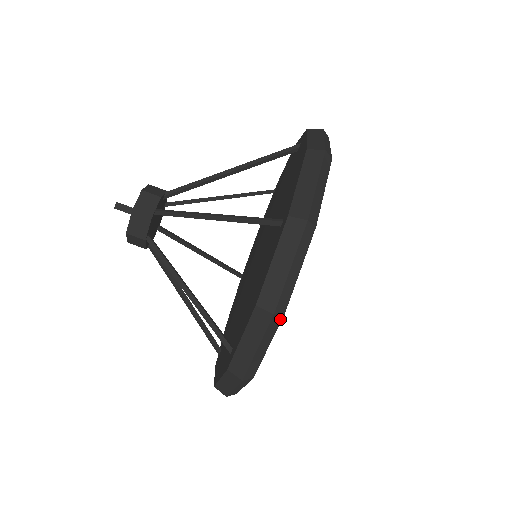
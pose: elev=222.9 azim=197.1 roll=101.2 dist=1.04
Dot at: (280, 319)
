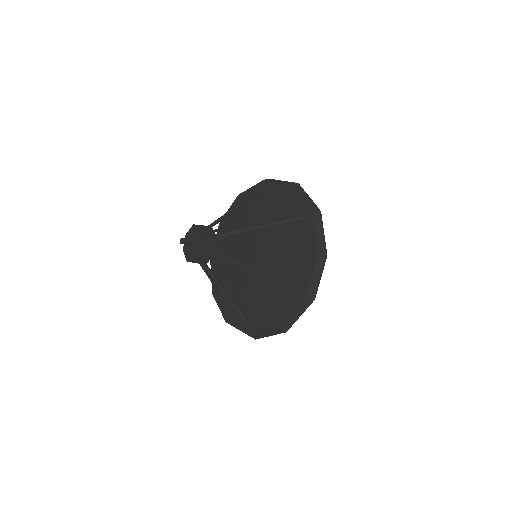
Dot at: (326, 258)
